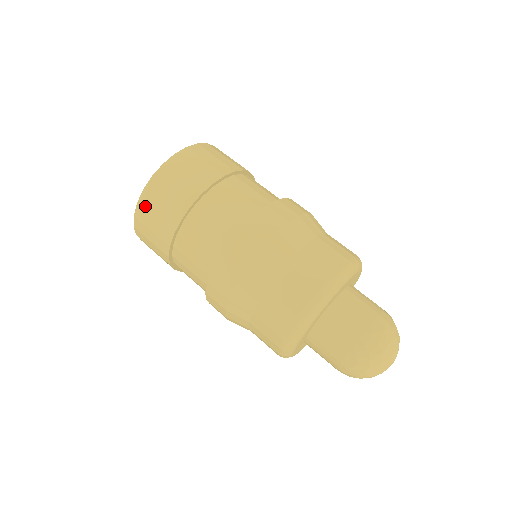
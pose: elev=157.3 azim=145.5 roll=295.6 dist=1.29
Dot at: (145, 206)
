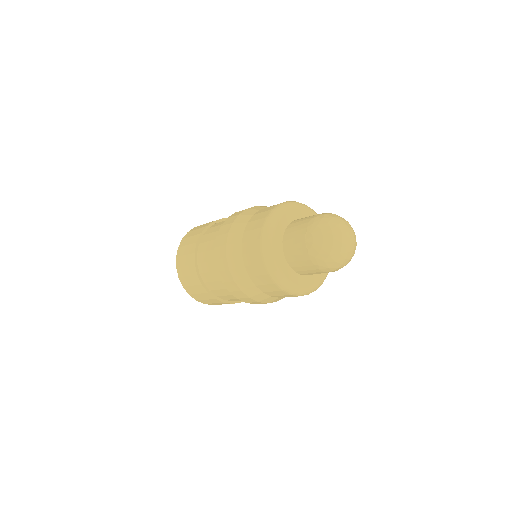
Dot at: (180, 254)
